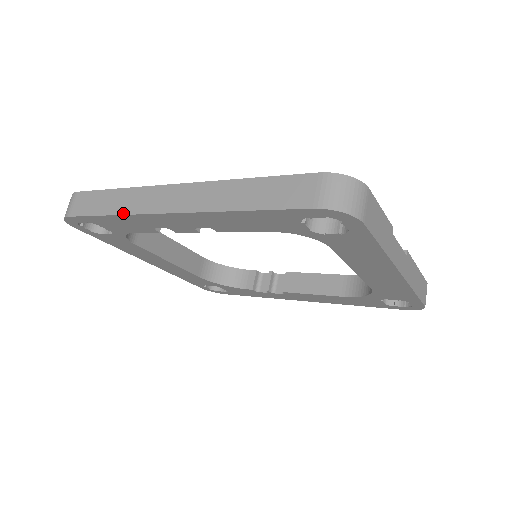
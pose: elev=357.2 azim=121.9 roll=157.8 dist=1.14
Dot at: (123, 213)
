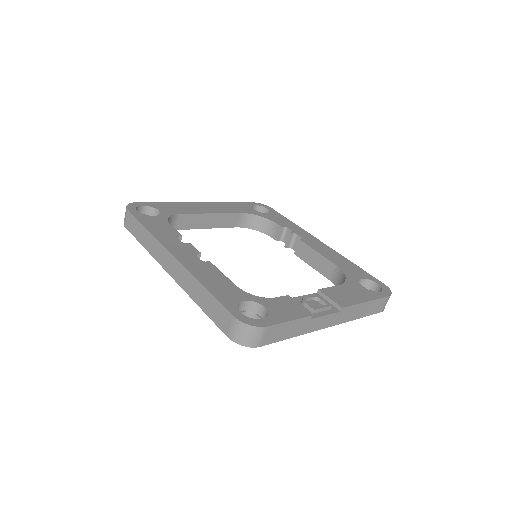
Dot at: (149, 252)
